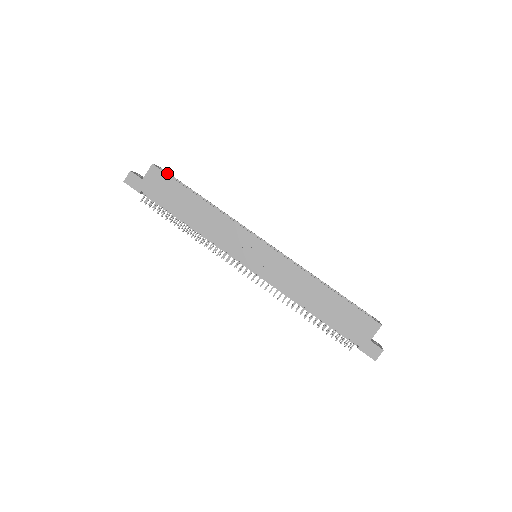
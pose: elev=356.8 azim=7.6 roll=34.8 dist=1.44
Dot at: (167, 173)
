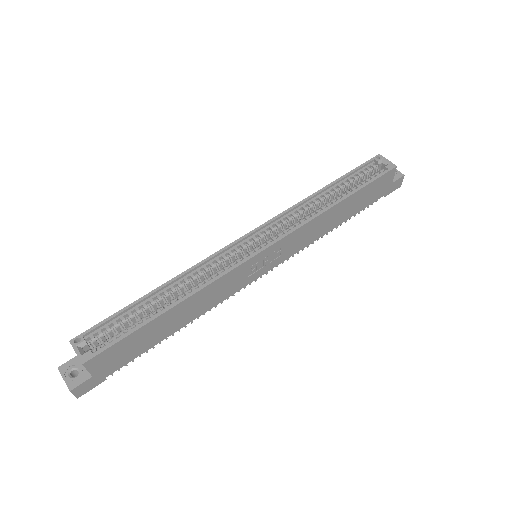
Dot at: (88, 333)
